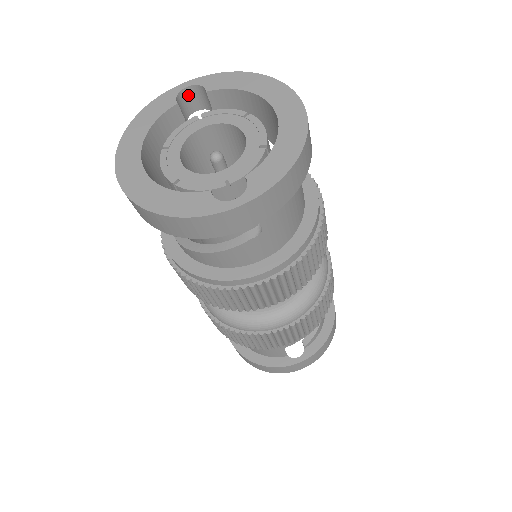
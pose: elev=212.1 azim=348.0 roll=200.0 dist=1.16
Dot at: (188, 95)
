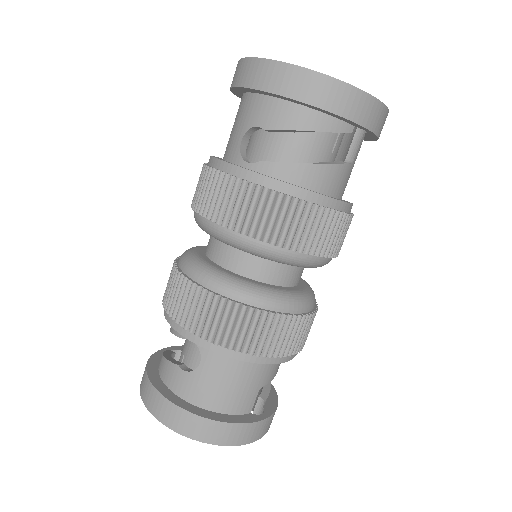
Dot at: occluded
